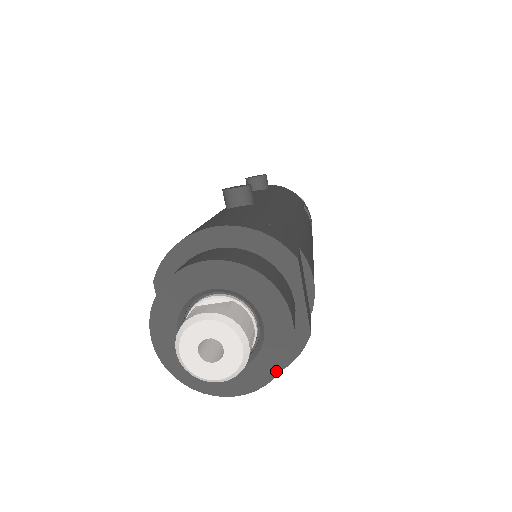
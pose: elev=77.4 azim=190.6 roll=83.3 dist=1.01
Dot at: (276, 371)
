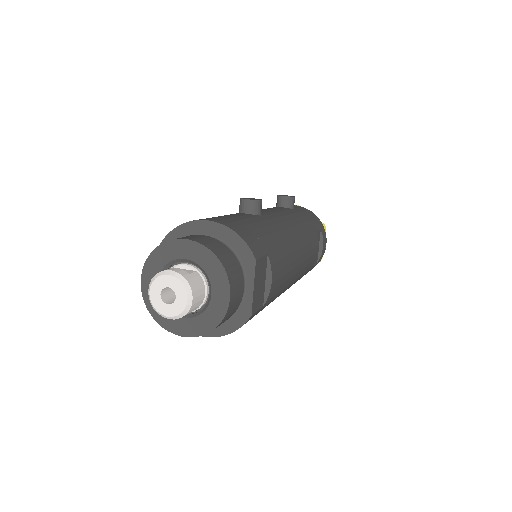
Dot at: (212, 328)
